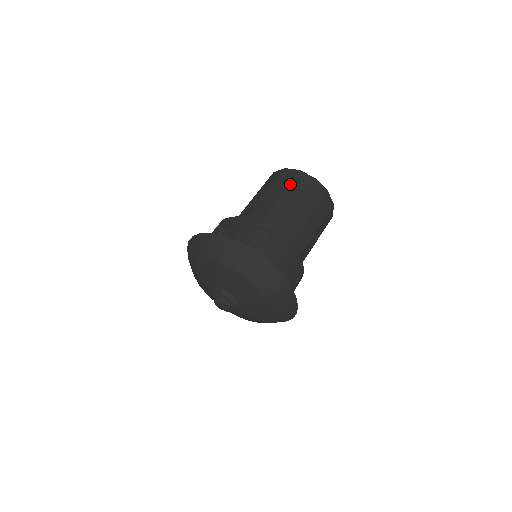
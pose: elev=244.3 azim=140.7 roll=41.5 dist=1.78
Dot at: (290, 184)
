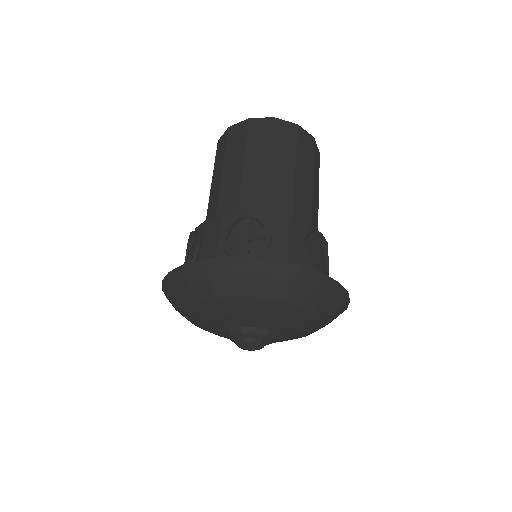
Dot at: (246, 142)
